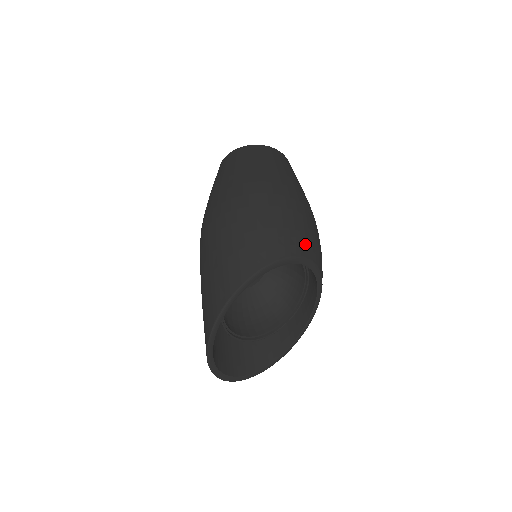
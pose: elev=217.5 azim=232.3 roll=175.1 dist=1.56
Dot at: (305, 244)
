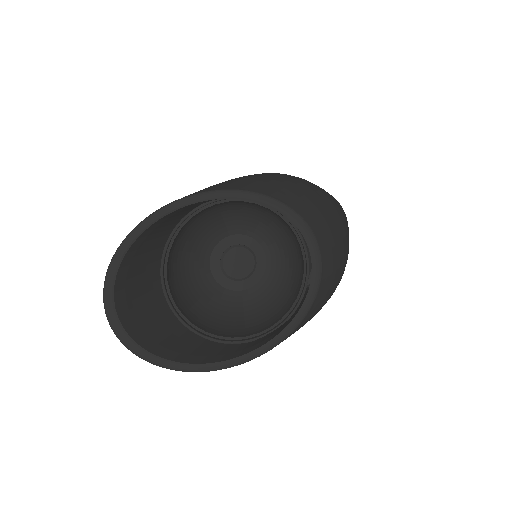
Dot at: (320, 224)
